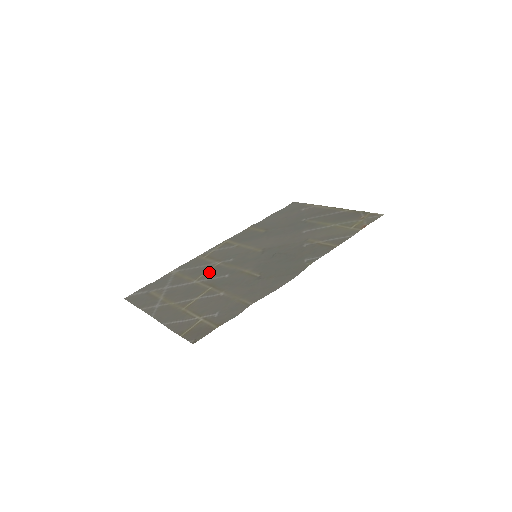
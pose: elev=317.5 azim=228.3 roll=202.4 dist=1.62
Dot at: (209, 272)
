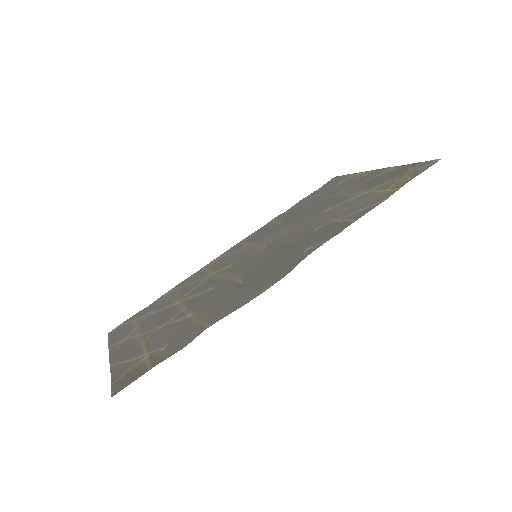
Dot at: (197, 287)
